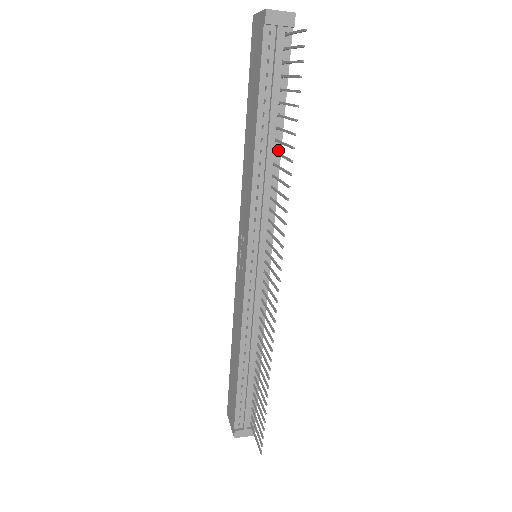
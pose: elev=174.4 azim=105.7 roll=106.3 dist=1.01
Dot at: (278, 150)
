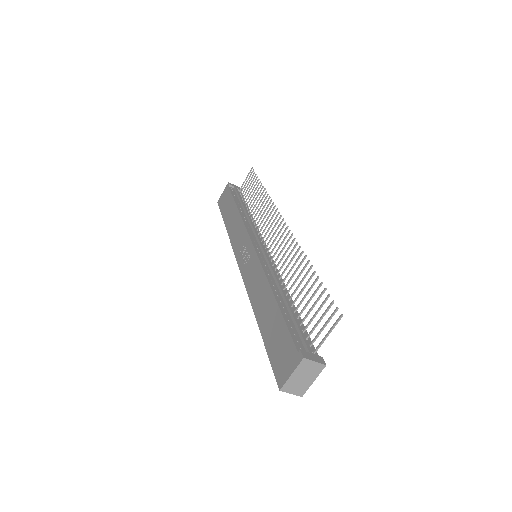
Dot at: (251, 215)
